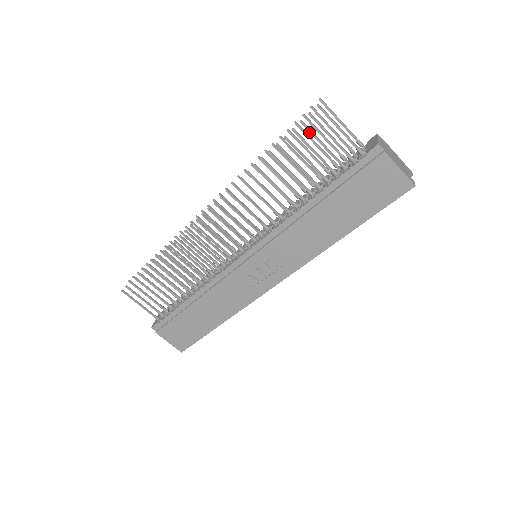
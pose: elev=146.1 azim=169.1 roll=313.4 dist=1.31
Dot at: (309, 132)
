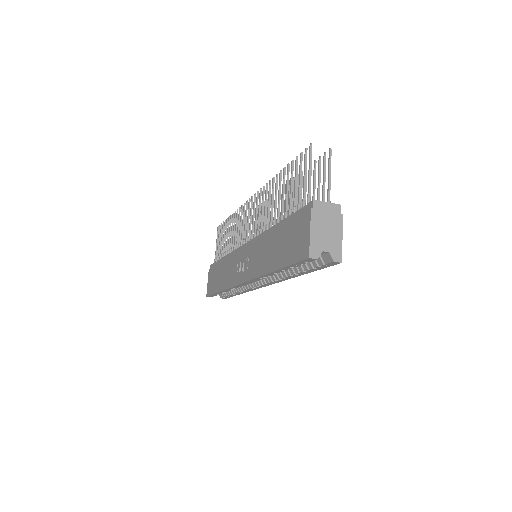
Dot at: (300, 164)
